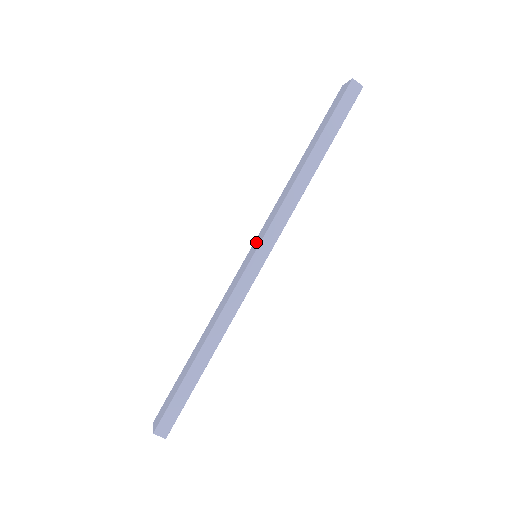
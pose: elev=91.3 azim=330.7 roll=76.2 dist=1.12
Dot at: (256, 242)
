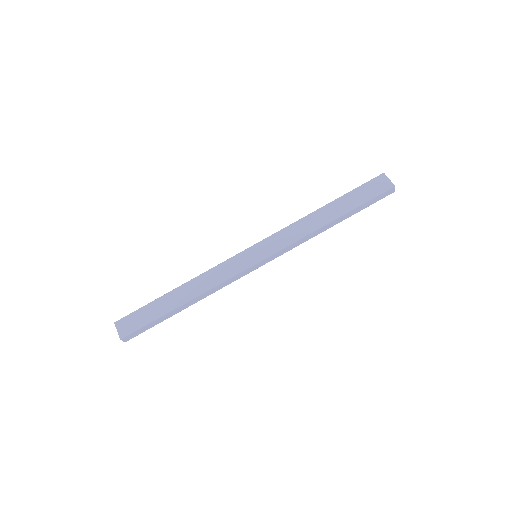
Dot at: (263, 248)
